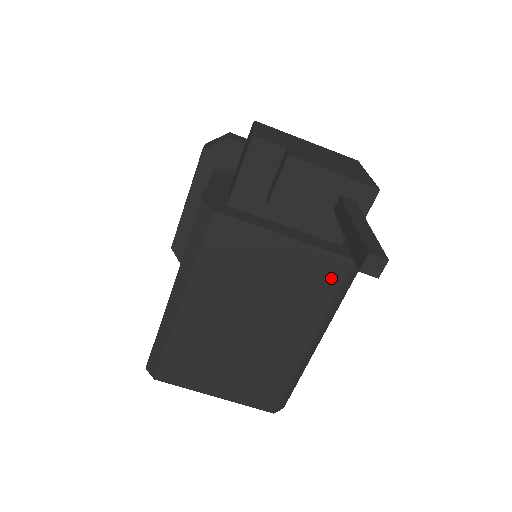
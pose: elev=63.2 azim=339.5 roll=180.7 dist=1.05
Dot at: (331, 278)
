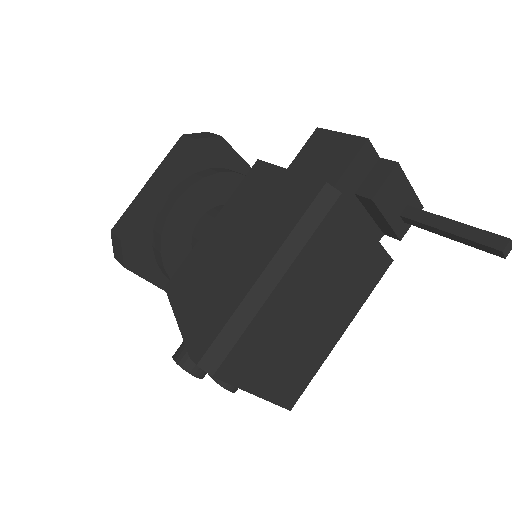
Dot at: (377, 273)
